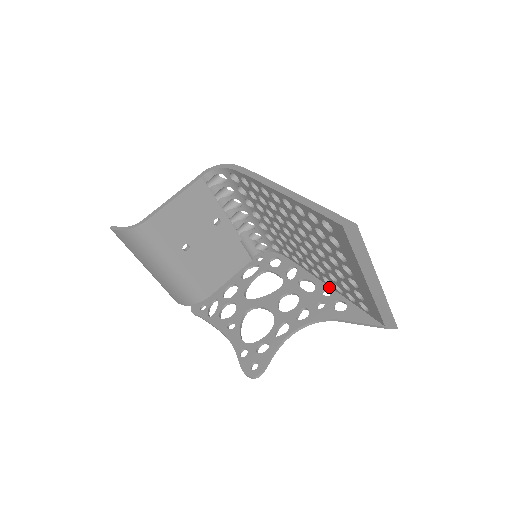
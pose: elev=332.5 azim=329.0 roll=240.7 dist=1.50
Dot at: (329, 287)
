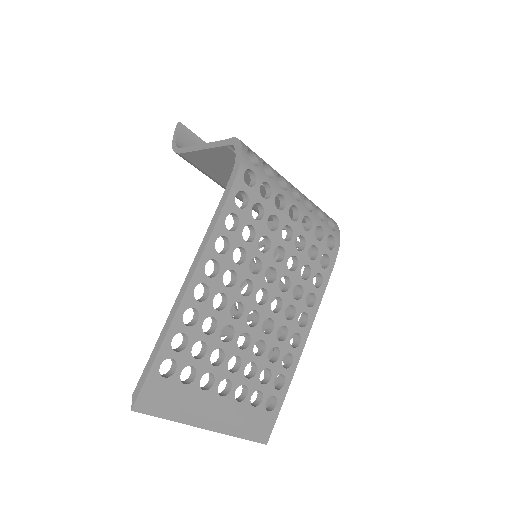
Dot at: (296, 341)
